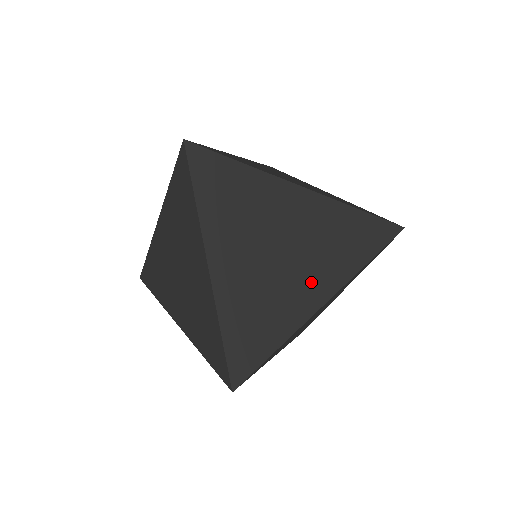
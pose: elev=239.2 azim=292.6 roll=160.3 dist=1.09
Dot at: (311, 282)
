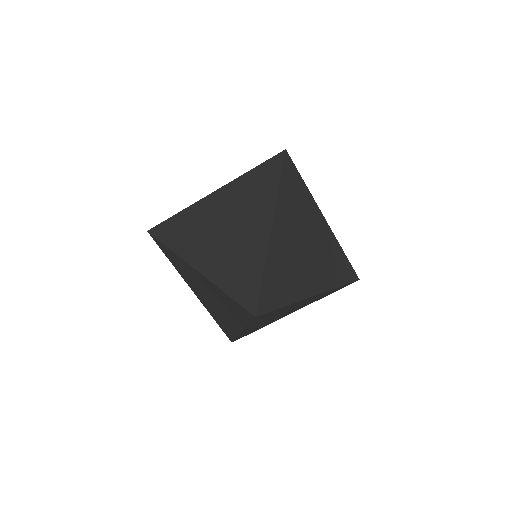
Dot at: (255, 224)
